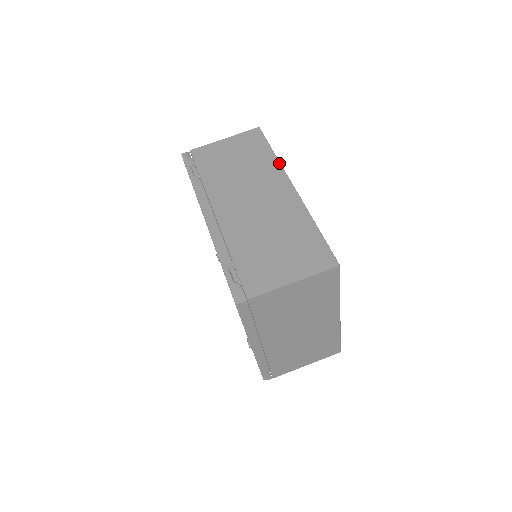
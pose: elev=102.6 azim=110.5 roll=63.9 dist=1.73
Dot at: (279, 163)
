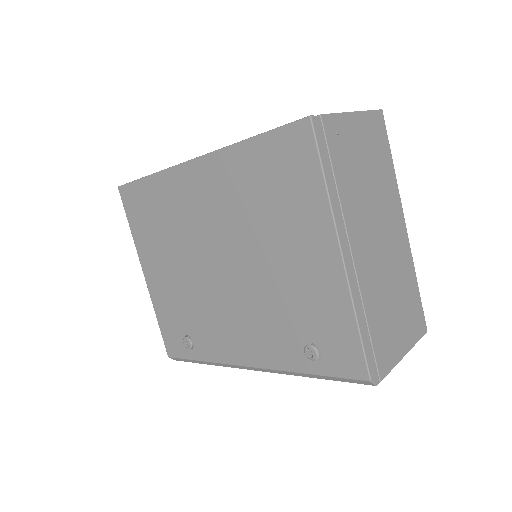
Dot at: occluded
